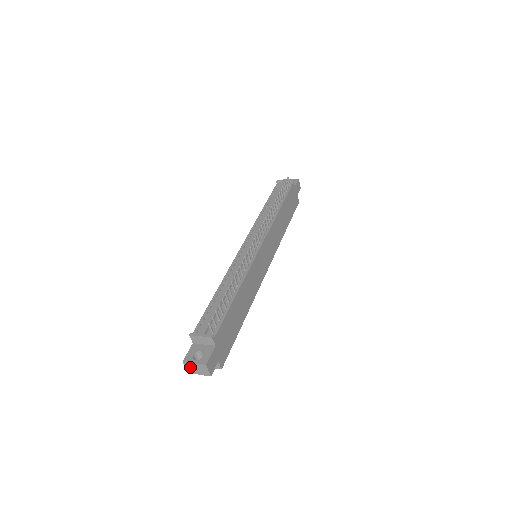
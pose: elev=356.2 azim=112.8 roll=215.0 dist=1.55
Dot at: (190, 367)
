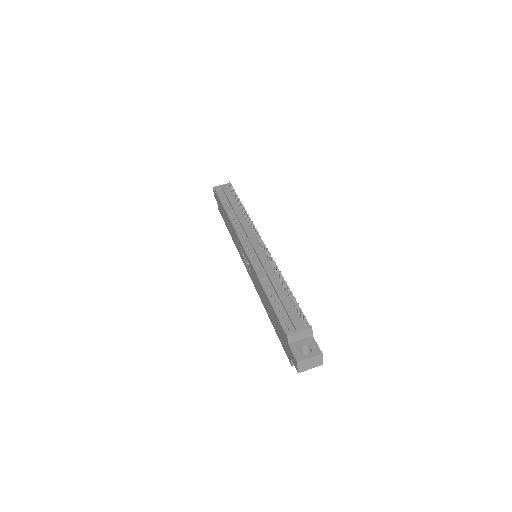
Dot at: (303, 365)
